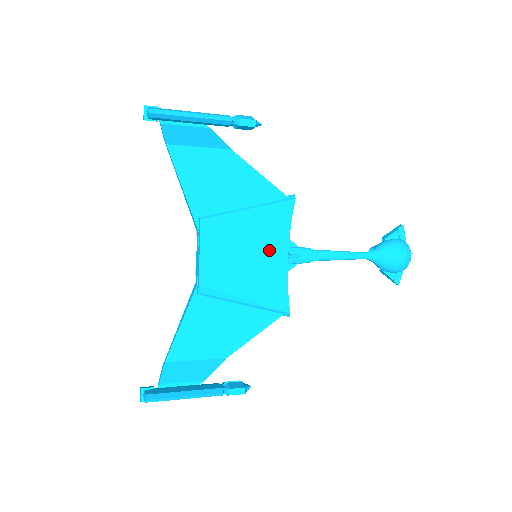
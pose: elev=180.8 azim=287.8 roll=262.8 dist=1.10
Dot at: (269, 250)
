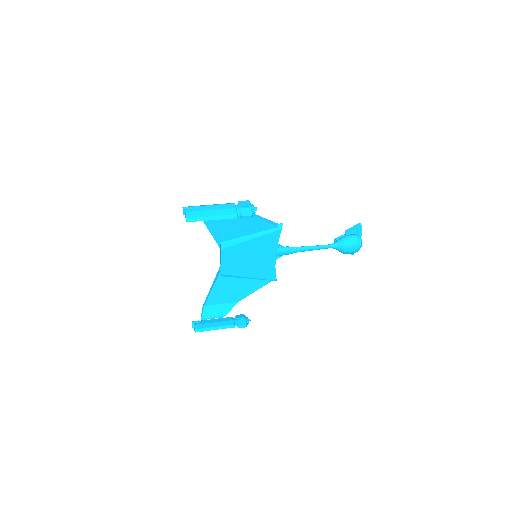
Dot at: (264, 255)
